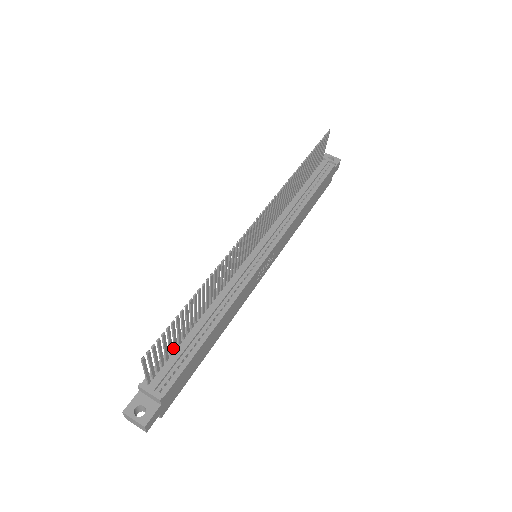
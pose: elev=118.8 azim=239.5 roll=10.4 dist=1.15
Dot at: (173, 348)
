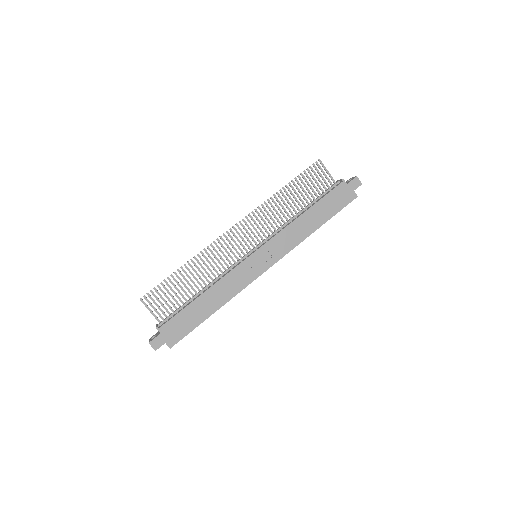
Dot at: occluded
